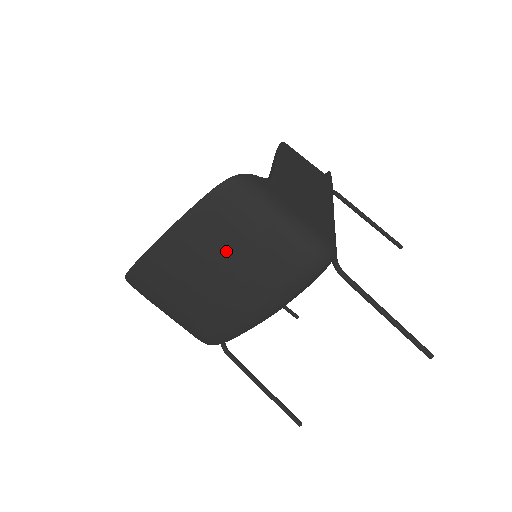
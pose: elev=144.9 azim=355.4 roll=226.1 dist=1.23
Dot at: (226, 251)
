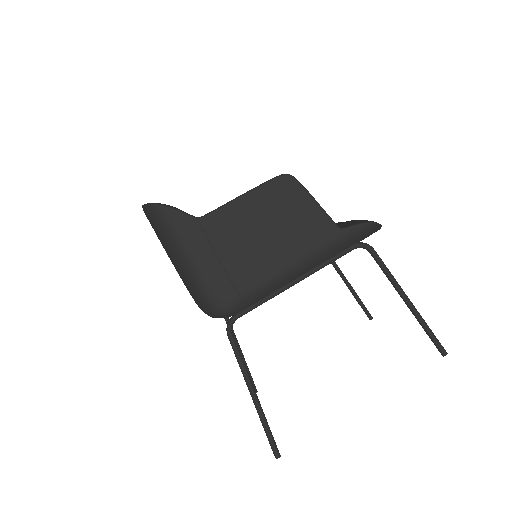
Dot at: occluded
